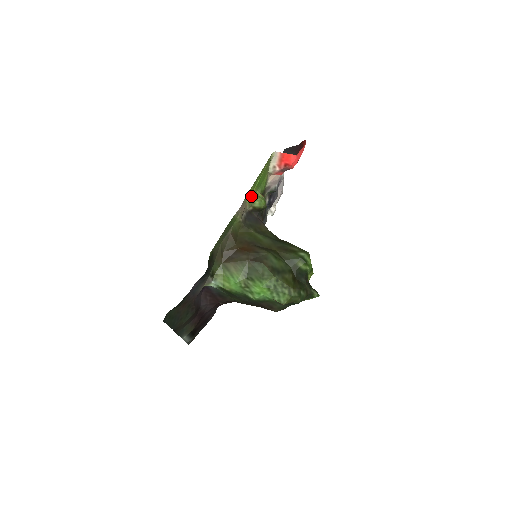
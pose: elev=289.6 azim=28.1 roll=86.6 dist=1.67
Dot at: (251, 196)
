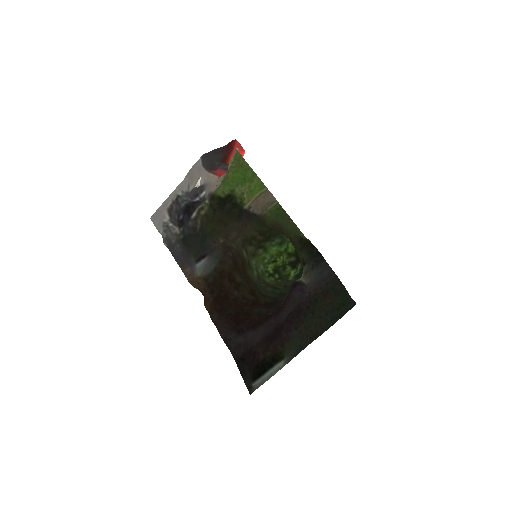
Dot at: (252, 190)
